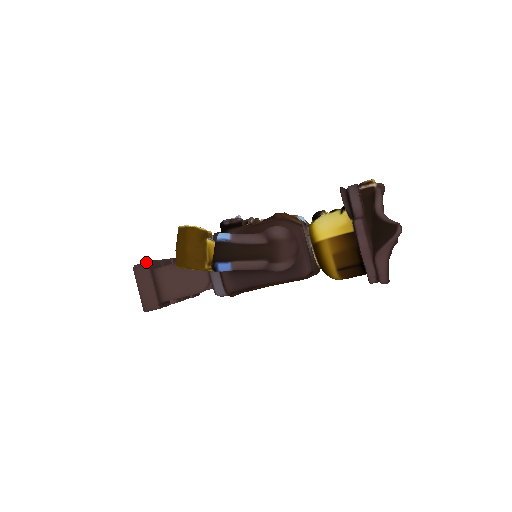
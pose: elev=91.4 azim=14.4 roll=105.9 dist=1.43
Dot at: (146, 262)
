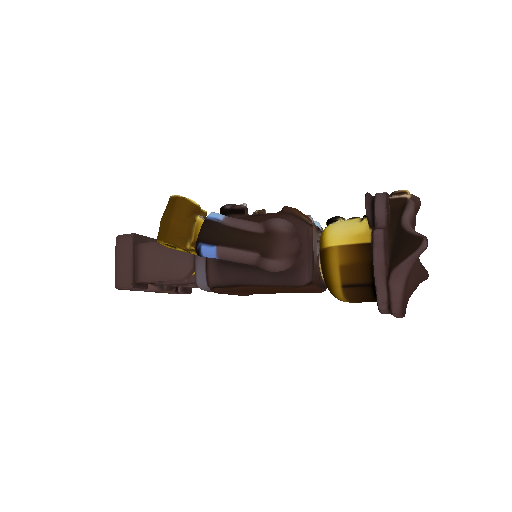
Dot at: (131, 233)
